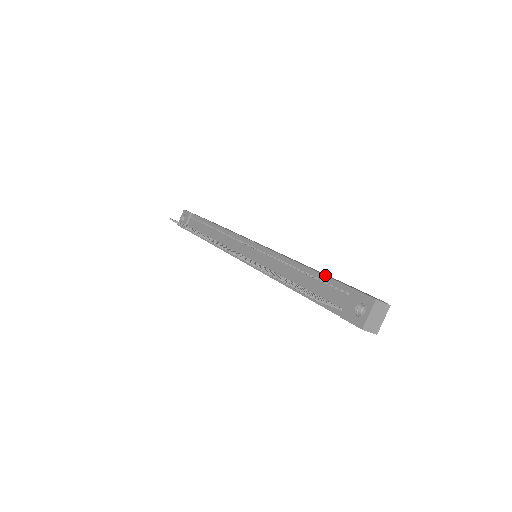
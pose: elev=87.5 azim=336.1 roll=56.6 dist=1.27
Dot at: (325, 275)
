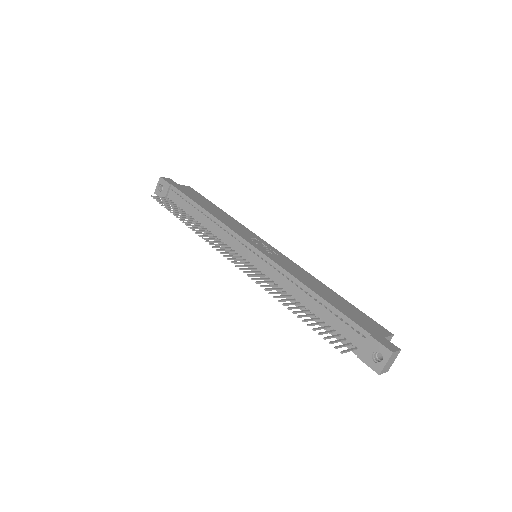
Dot at: (340, 311)
